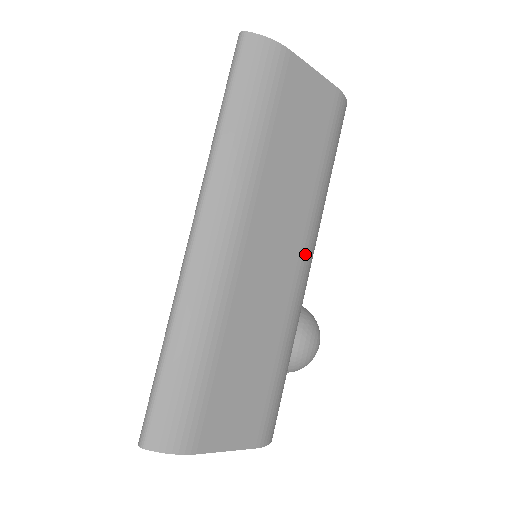
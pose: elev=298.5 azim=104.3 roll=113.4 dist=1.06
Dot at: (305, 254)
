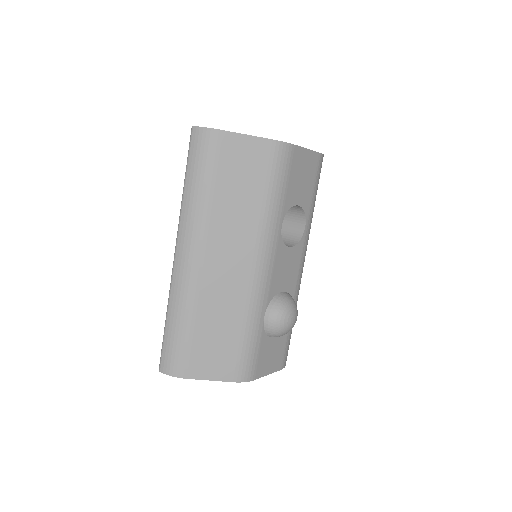
Dot at: (259, 260)
